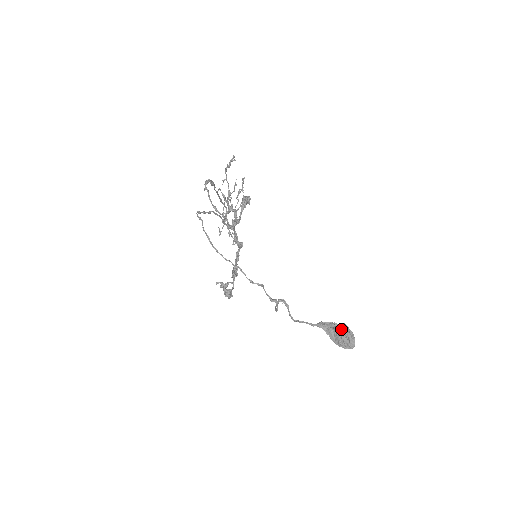
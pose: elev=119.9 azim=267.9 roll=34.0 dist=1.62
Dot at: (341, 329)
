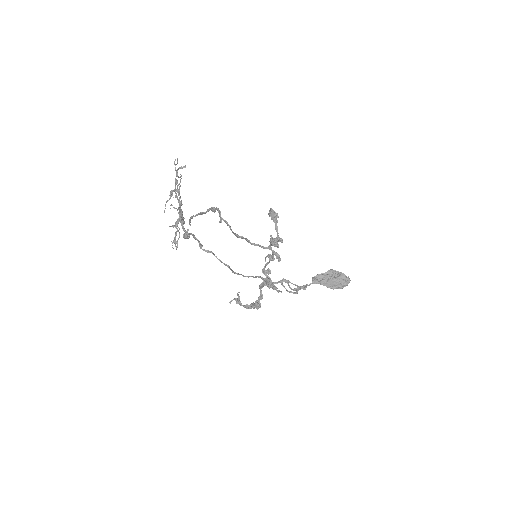
Dot at: (334, 276)
